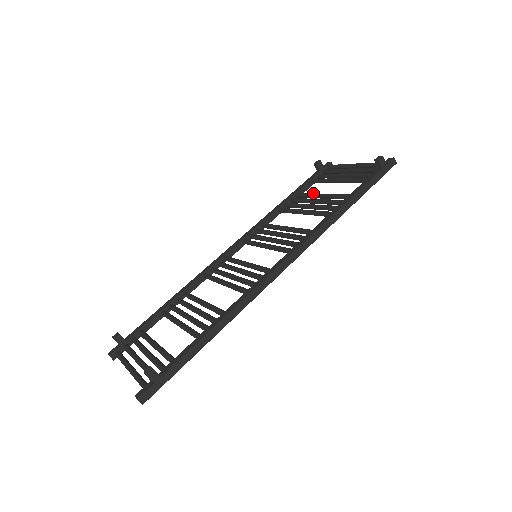
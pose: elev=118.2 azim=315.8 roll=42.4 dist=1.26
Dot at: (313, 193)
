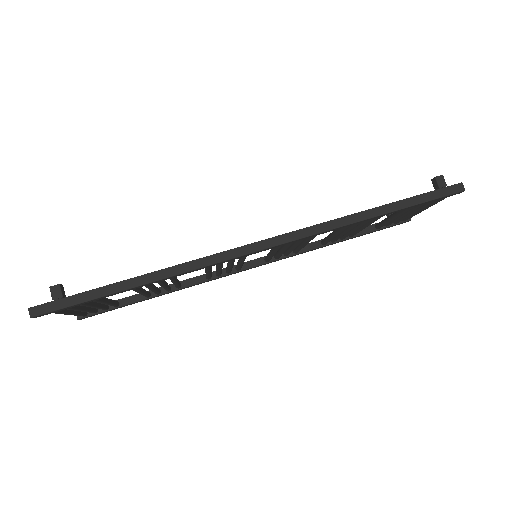
Dot at: occluded
